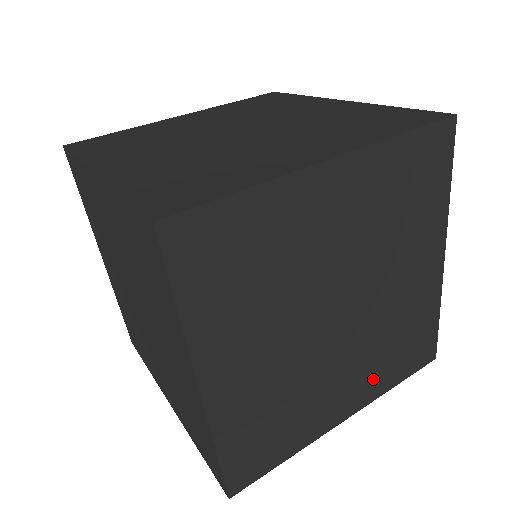
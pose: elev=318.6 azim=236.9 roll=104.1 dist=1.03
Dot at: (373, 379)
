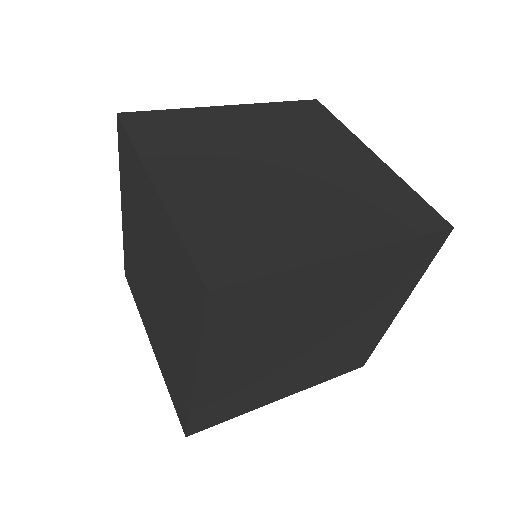
Dot at: (314, 377)
